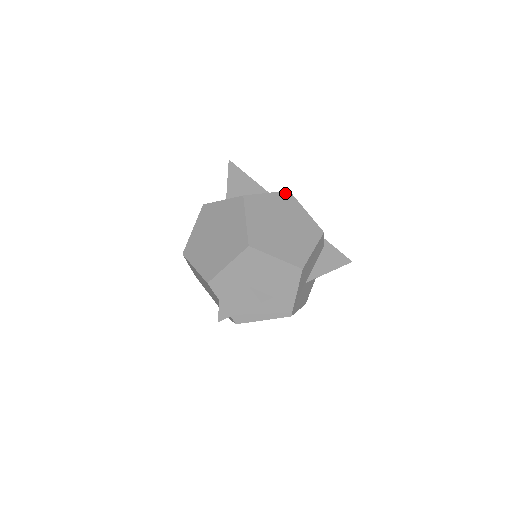
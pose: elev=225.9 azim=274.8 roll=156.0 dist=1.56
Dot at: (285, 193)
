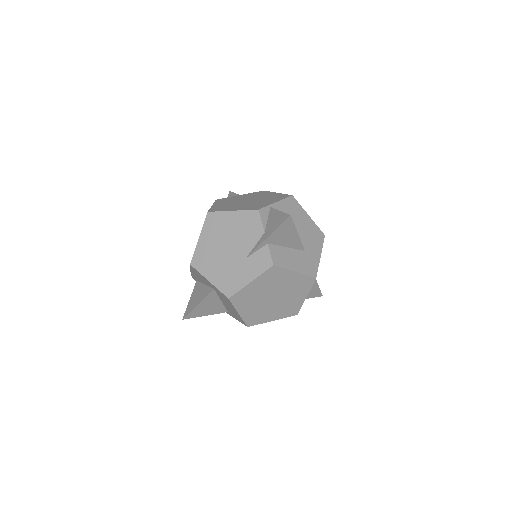
Dot at: occluded
